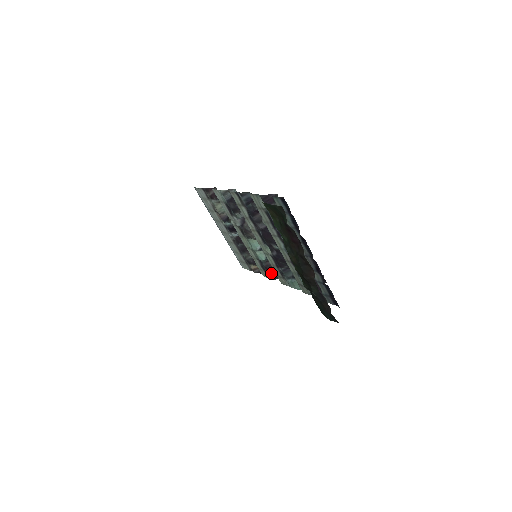
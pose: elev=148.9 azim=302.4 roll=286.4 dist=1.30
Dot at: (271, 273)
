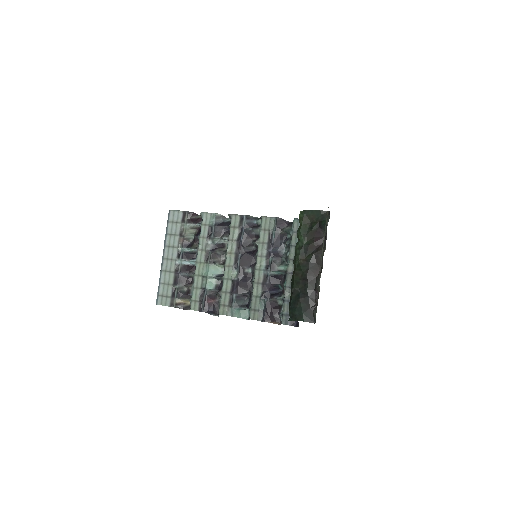
Dot at: (209, 304)
